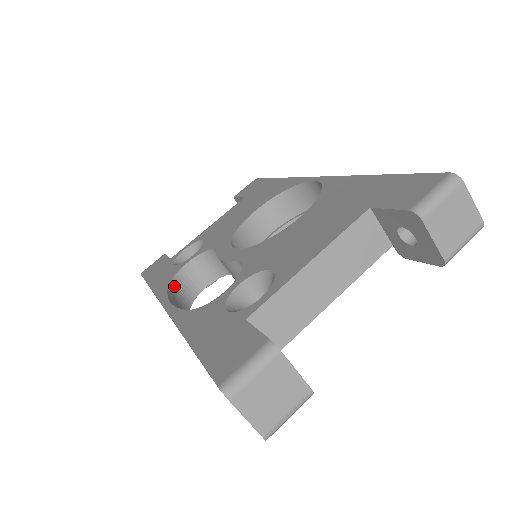
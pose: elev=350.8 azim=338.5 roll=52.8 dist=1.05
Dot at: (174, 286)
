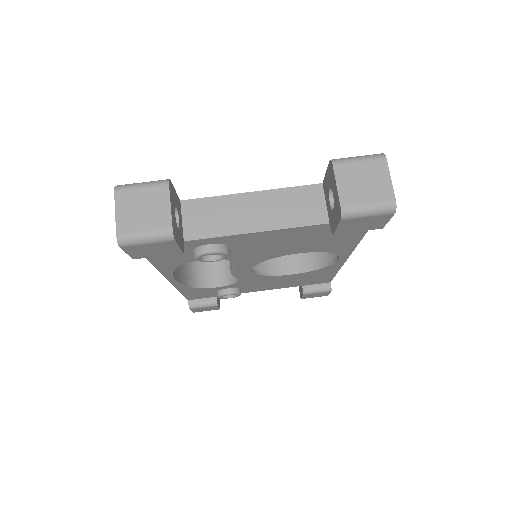
Dot at: (193, 265)
